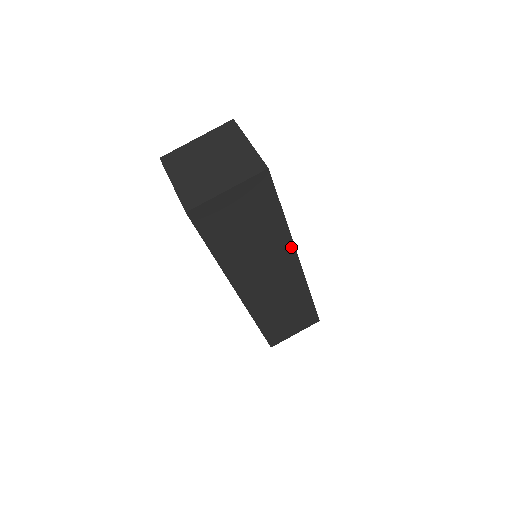
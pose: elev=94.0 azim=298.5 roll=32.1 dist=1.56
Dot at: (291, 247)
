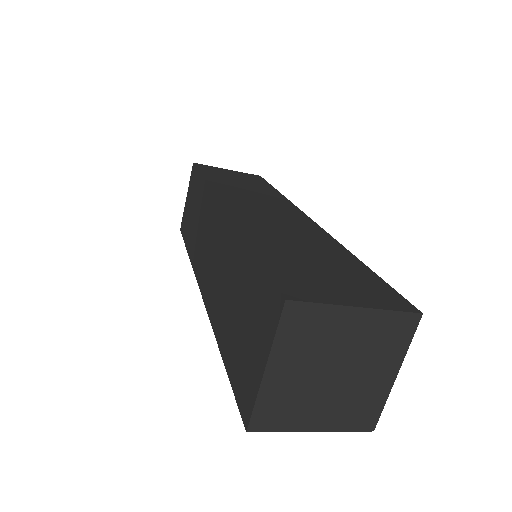
Dot at: occluded
